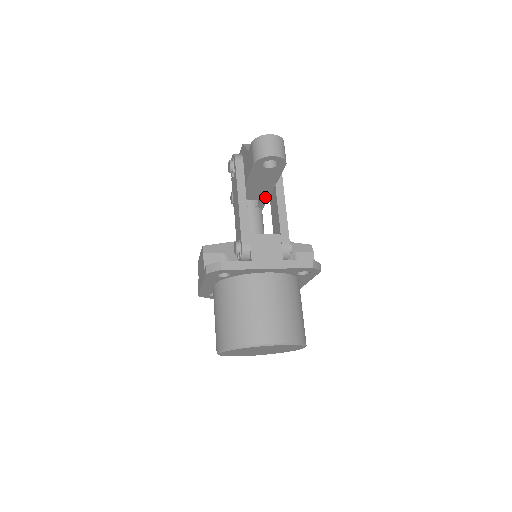
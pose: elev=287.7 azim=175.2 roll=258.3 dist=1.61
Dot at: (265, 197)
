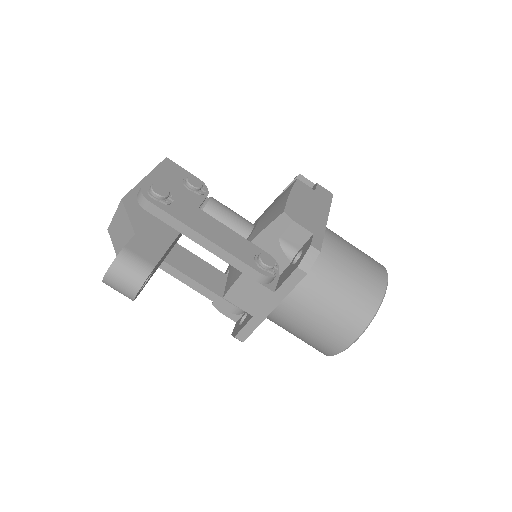
Dot at: occluded
